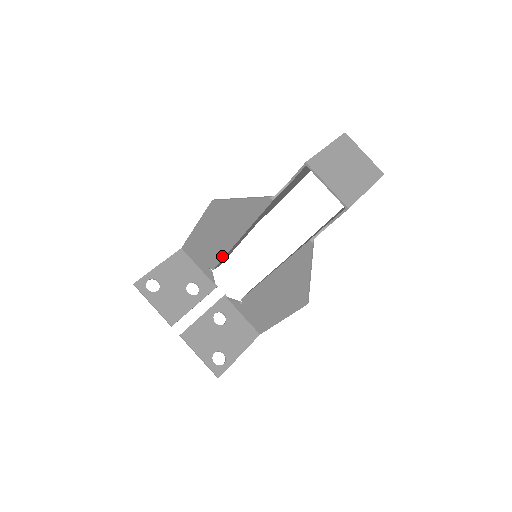
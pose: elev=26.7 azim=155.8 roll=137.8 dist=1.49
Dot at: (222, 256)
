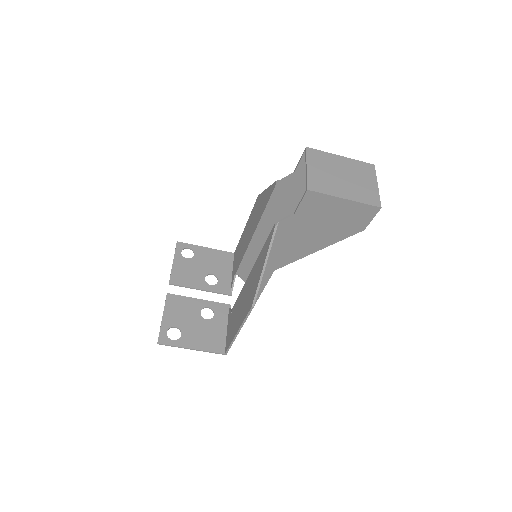
Dot at: (243, 256)
